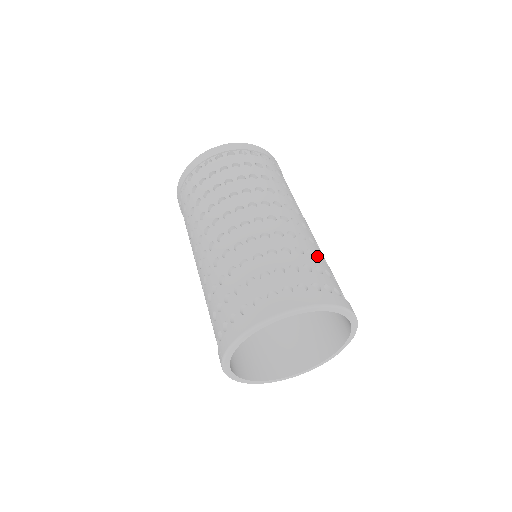
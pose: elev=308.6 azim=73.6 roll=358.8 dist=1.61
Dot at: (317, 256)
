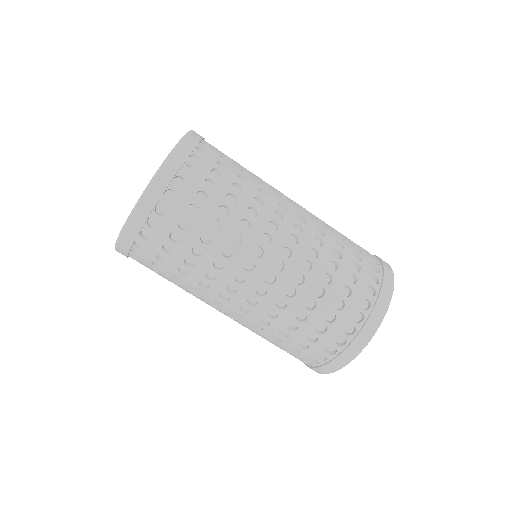
Dot at: (342, 241)
